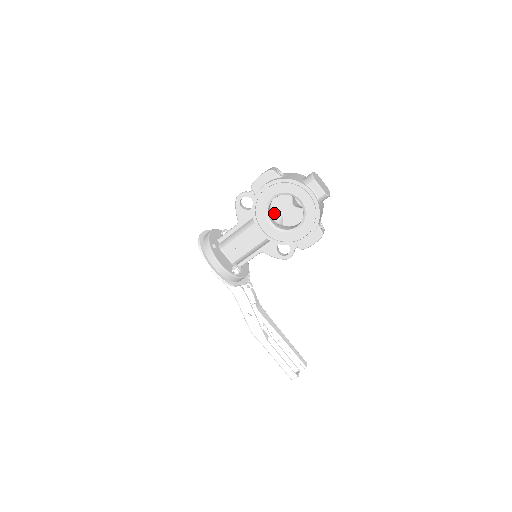
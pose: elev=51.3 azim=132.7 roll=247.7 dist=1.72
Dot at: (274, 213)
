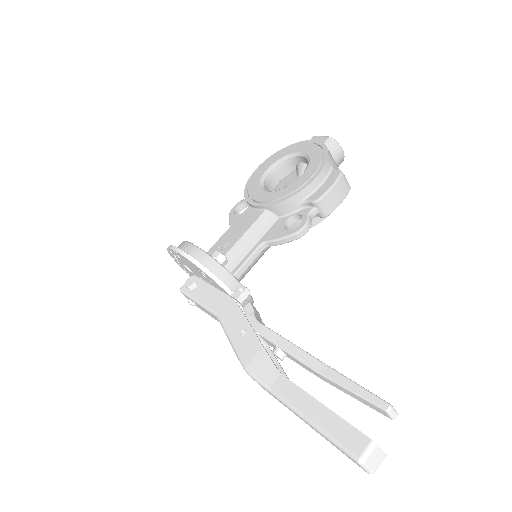
Dot at: occluded
